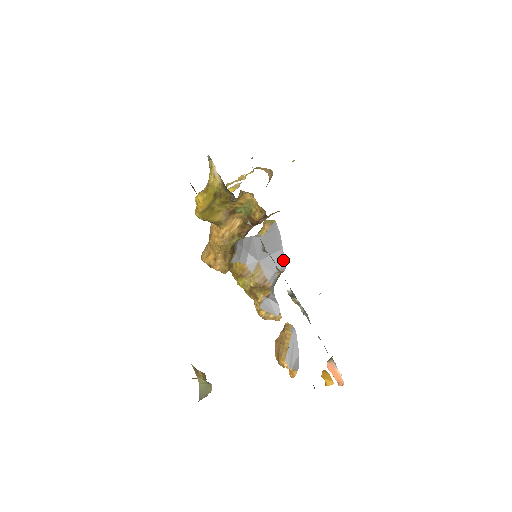
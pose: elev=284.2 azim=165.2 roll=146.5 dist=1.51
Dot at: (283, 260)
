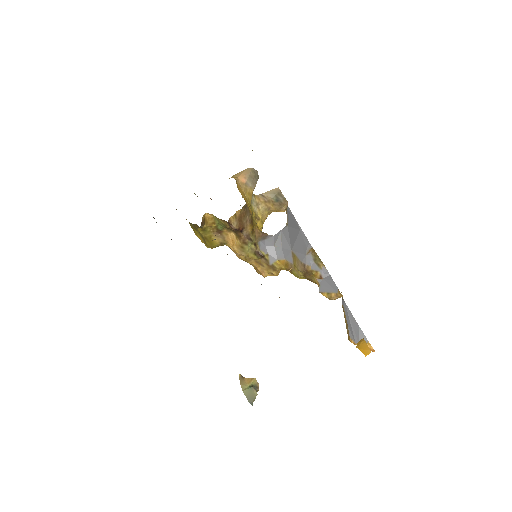
Dot at: (305, 239)
